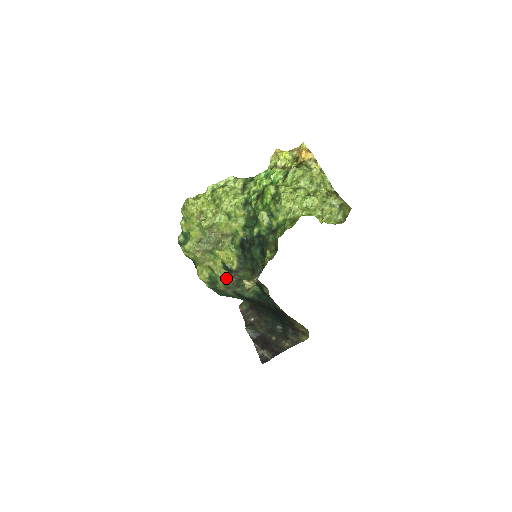
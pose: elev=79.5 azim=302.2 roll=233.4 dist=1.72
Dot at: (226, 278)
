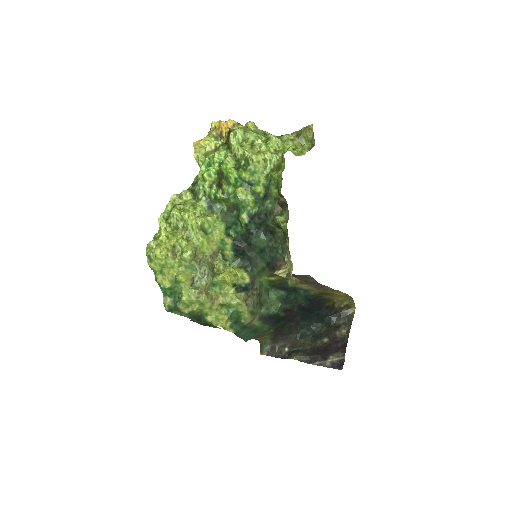
Dot at: (246, 302)
